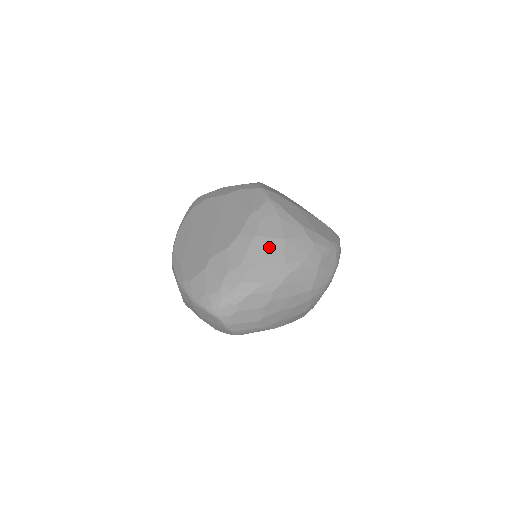
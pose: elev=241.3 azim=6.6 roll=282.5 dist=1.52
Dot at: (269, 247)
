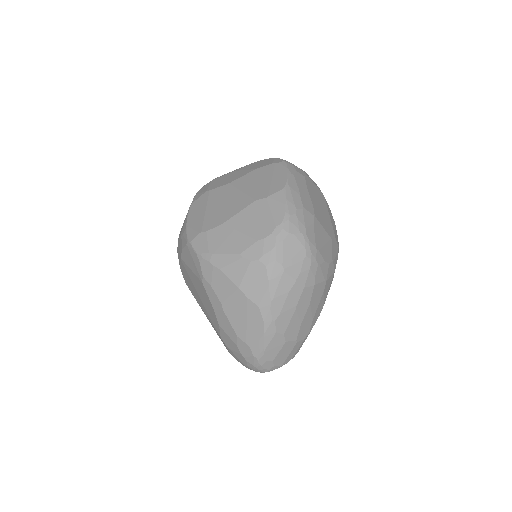
Dot at: (237, 305)
